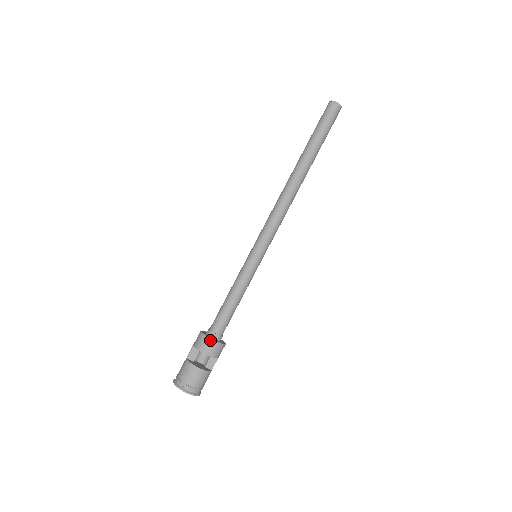
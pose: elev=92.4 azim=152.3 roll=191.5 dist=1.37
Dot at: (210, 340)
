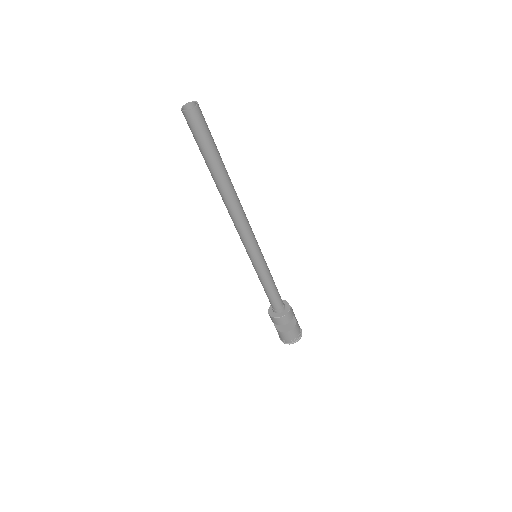
Dot at: (276, 318)
